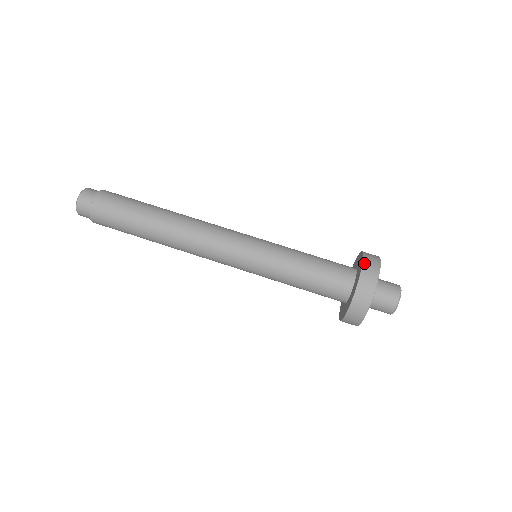
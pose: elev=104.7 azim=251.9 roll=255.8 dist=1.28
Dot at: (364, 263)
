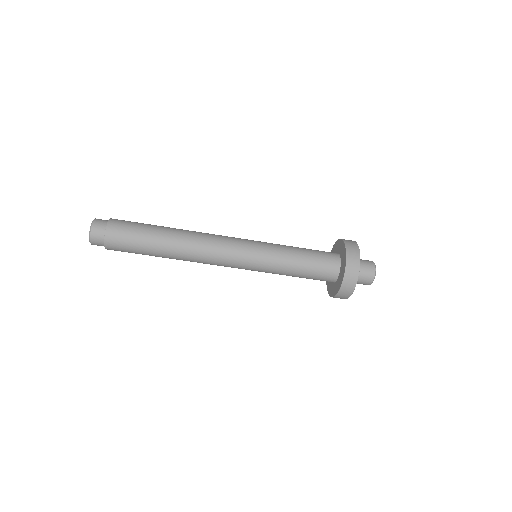
Dot at: (347, 250)
